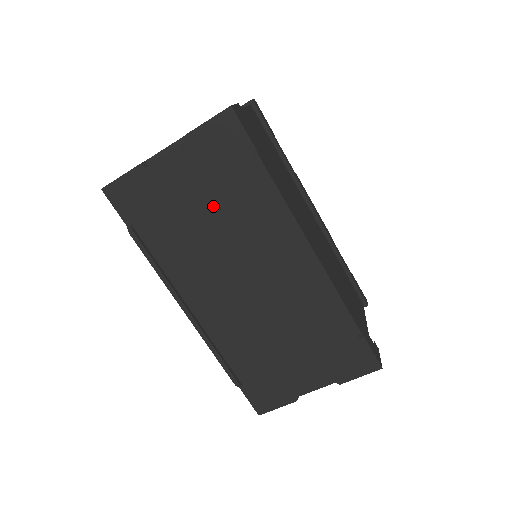
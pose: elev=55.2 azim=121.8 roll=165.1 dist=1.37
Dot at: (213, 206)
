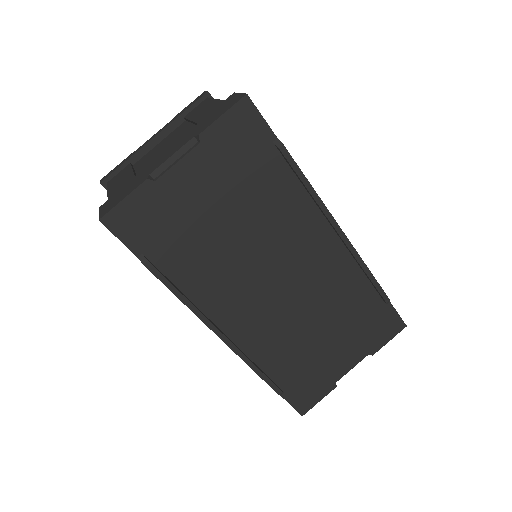
Dot at: (237, 209)
